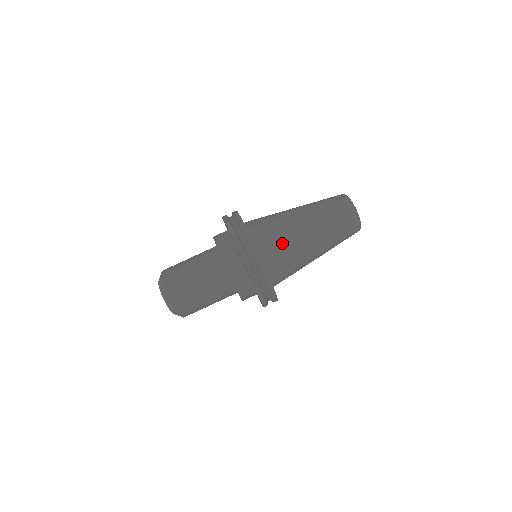
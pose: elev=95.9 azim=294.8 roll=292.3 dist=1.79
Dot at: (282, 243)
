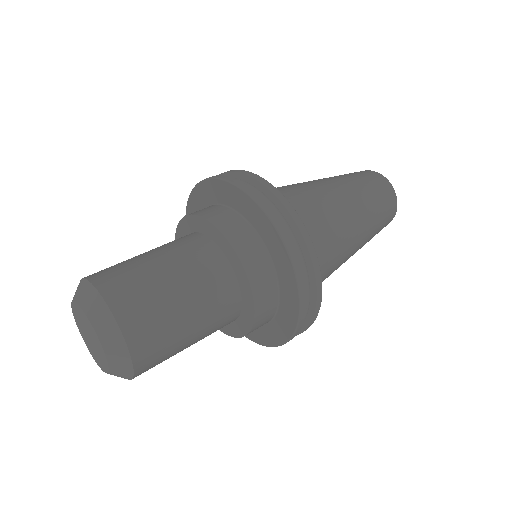
Dot at: occluded
